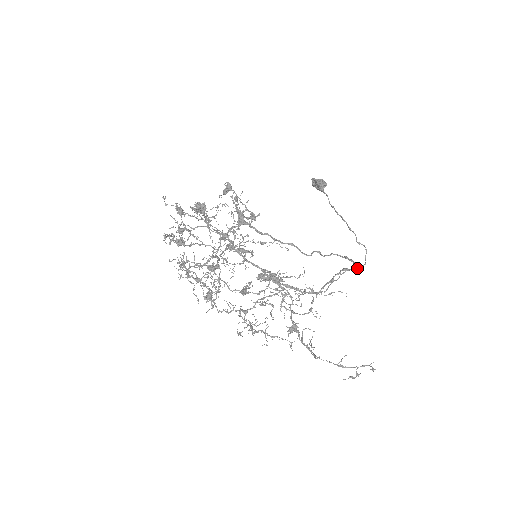
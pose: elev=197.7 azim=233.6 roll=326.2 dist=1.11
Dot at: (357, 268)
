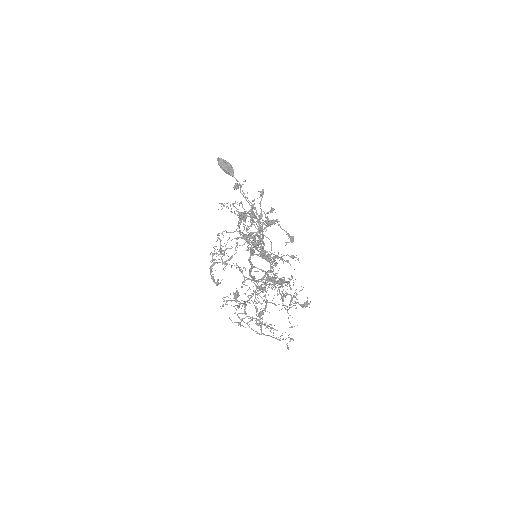
Dot at: occluded
